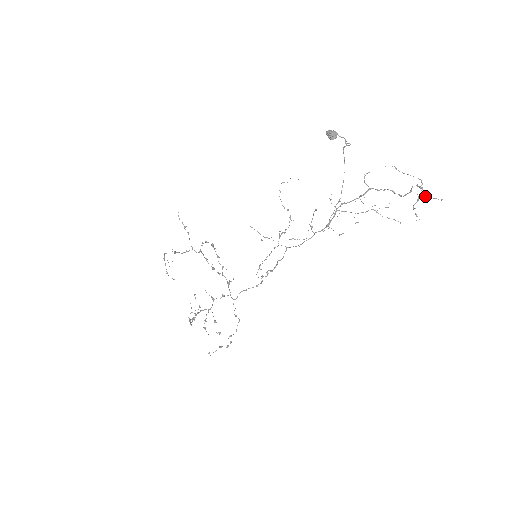
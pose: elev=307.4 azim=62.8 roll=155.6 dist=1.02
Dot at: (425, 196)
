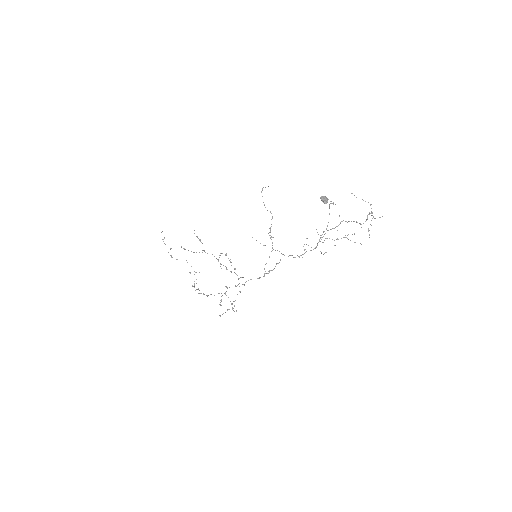
Dot at: (374, 218)
